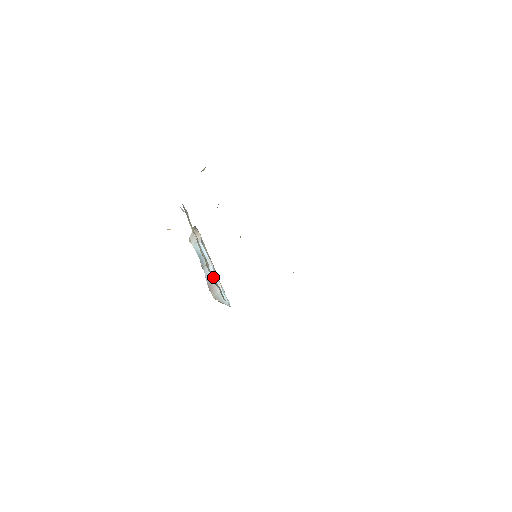
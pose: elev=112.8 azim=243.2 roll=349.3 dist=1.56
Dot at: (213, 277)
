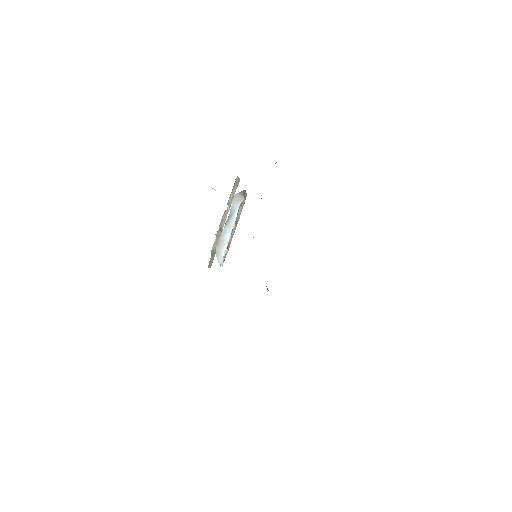
Dot at: (227, 237)
